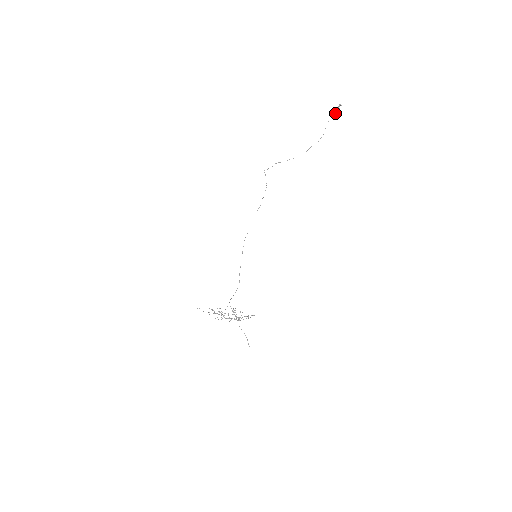
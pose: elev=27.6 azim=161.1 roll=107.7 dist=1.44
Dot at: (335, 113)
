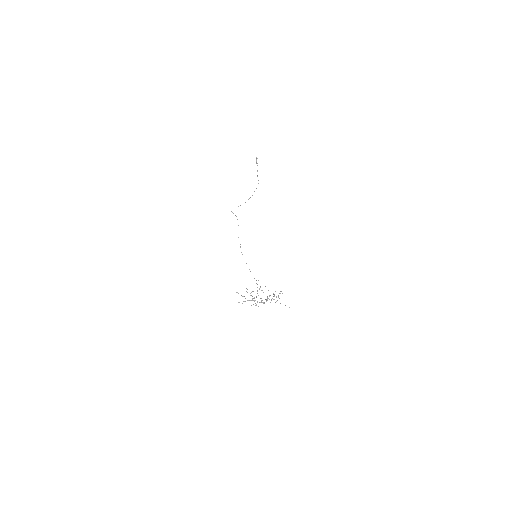
Dot at: occluded
